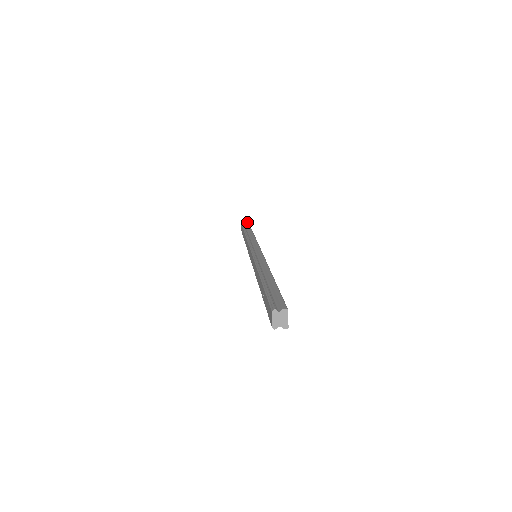
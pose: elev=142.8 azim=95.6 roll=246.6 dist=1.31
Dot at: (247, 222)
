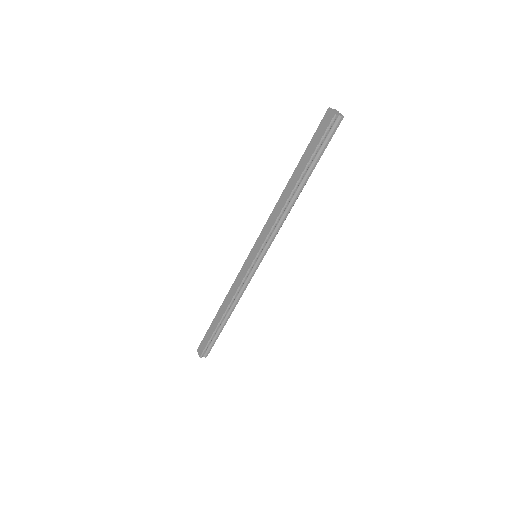
Dot at: occluded
